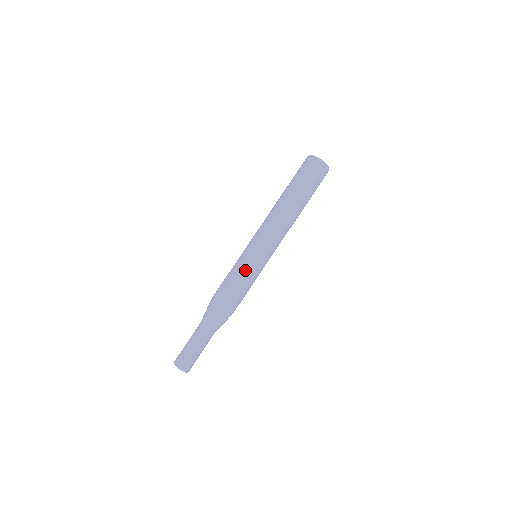
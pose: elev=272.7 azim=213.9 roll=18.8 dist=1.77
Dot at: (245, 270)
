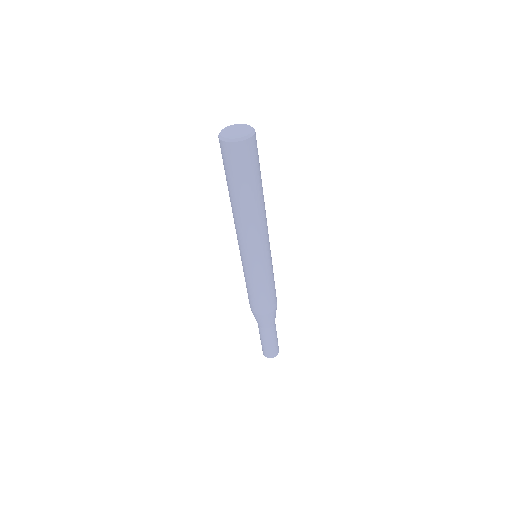
Dot at: (250, 280)
